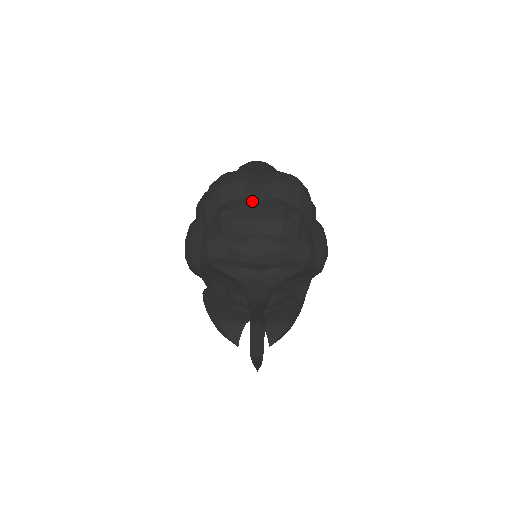
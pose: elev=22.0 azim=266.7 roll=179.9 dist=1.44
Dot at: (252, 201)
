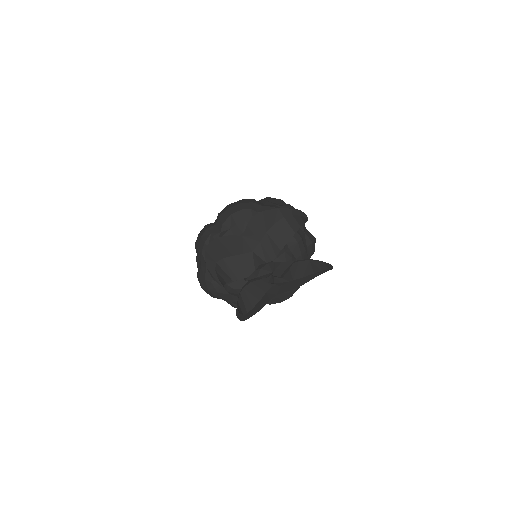
Dot at: occluded
